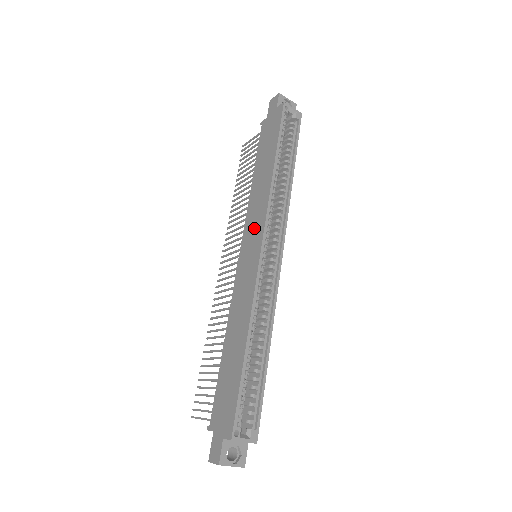
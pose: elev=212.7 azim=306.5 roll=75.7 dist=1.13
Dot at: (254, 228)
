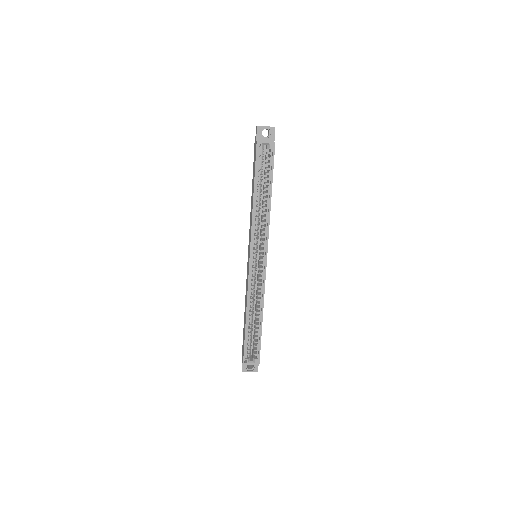
Dot at: (249, 241)
